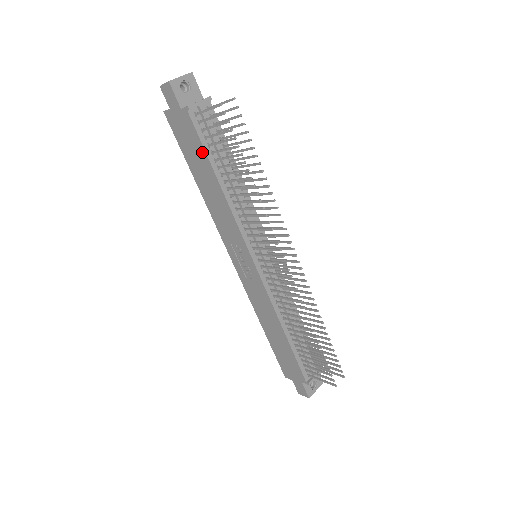
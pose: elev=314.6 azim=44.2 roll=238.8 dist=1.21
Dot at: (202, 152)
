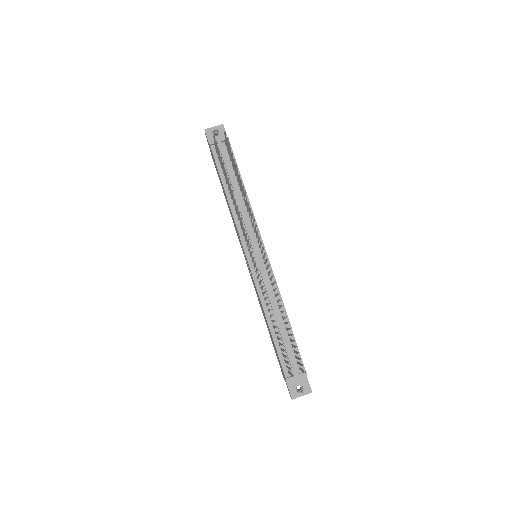
Dot at: (219, 173)
